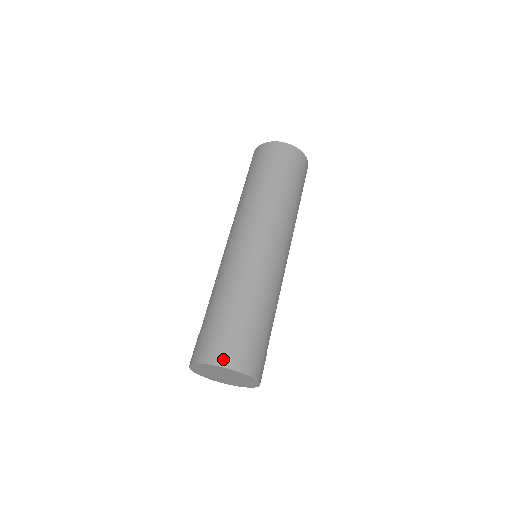
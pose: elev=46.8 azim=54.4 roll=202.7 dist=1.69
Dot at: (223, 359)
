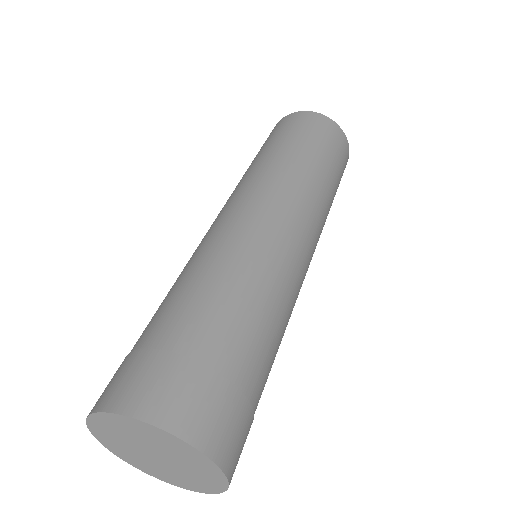
Dot at: (143, 402)
